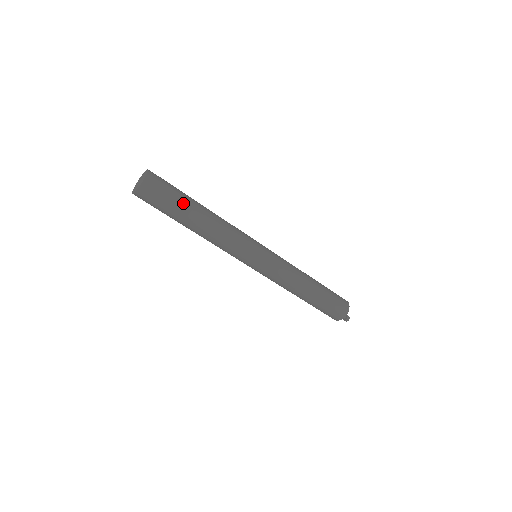
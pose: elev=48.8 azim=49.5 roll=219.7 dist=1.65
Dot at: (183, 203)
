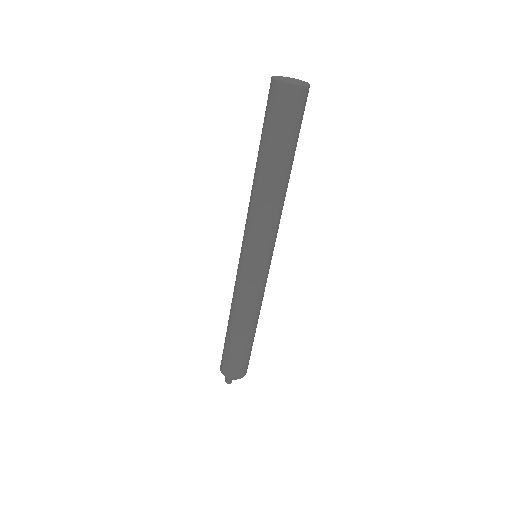
Dot at: (288, 146)
